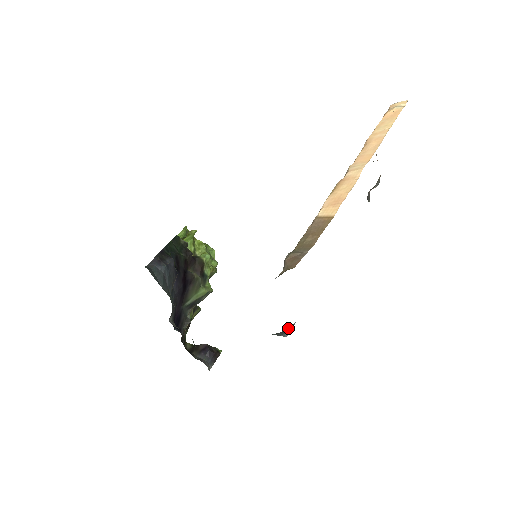
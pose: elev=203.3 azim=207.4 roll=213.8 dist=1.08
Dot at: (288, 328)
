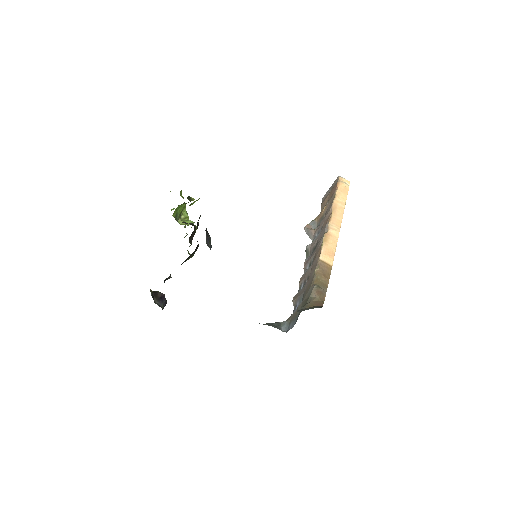
Dot at: (279, 323)
